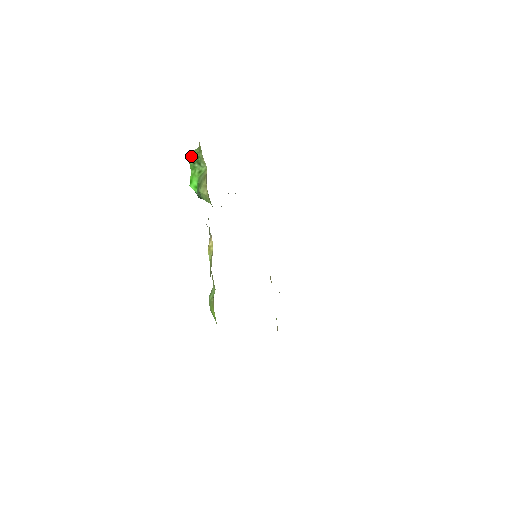
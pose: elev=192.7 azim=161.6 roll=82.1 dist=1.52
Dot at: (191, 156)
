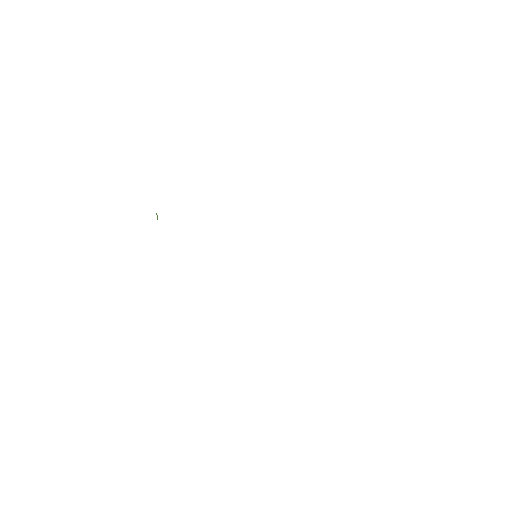
Dot at: occluded
